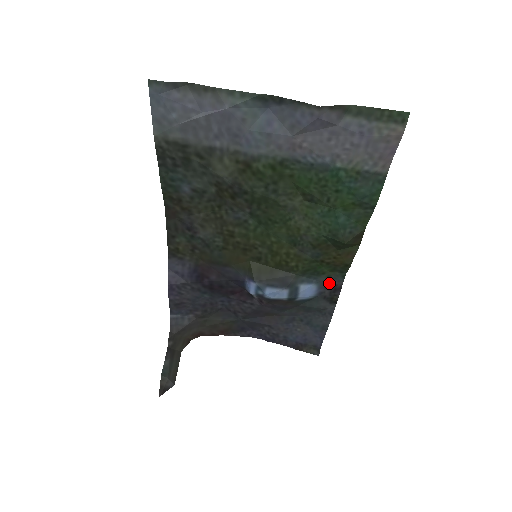
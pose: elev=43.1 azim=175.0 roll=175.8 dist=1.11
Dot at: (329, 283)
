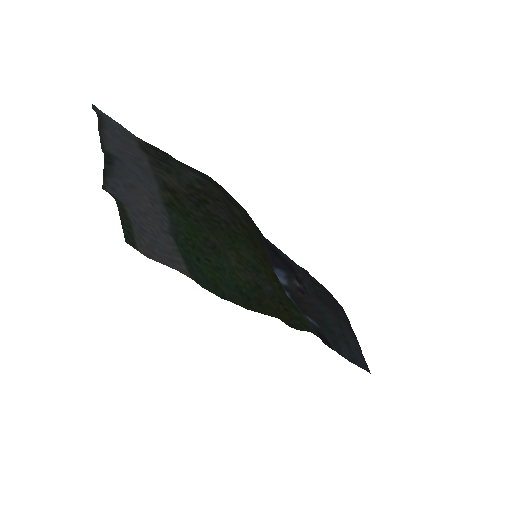
Dot at: (313, 326)
